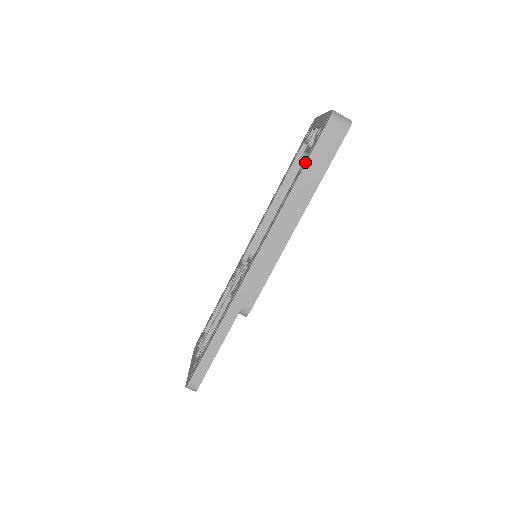
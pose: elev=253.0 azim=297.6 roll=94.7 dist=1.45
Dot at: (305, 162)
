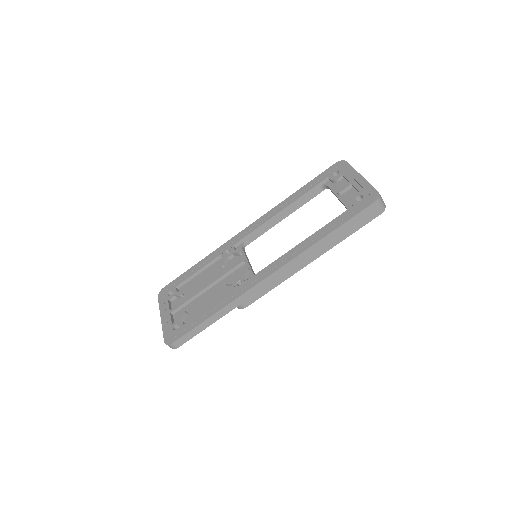
Dot at: (342, 222)
